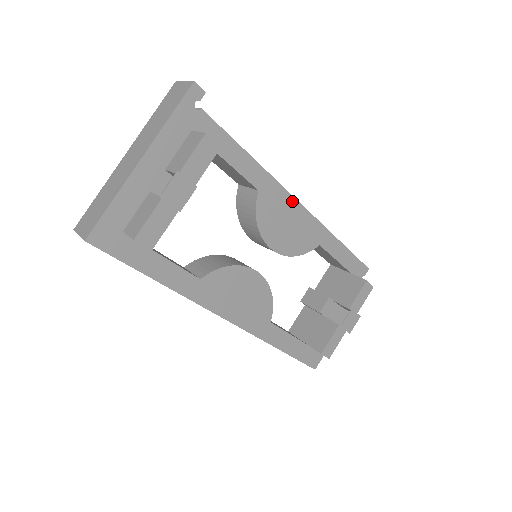
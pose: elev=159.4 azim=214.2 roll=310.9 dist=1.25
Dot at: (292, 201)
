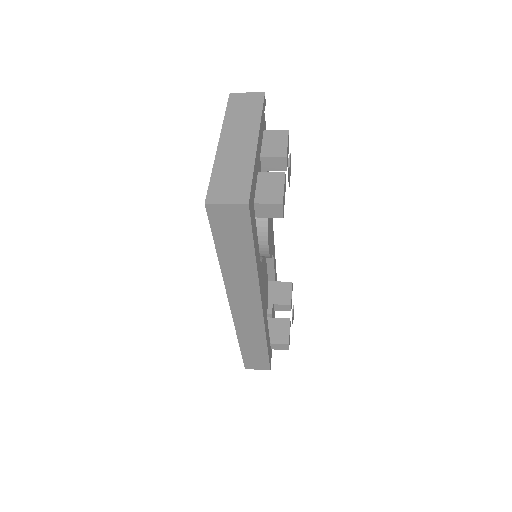
Dot at: occluded
